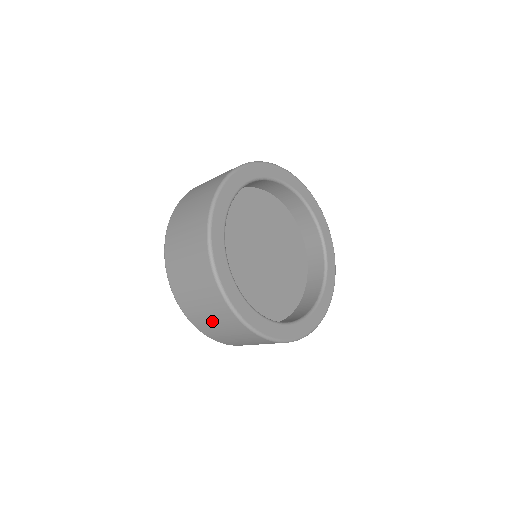
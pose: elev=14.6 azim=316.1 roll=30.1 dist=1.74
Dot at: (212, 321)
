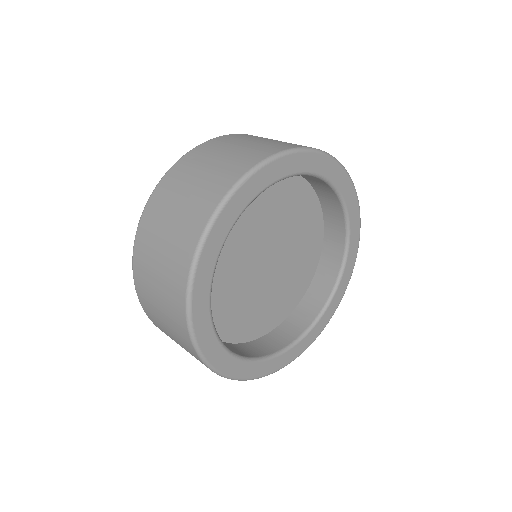
Dot at: occluded
